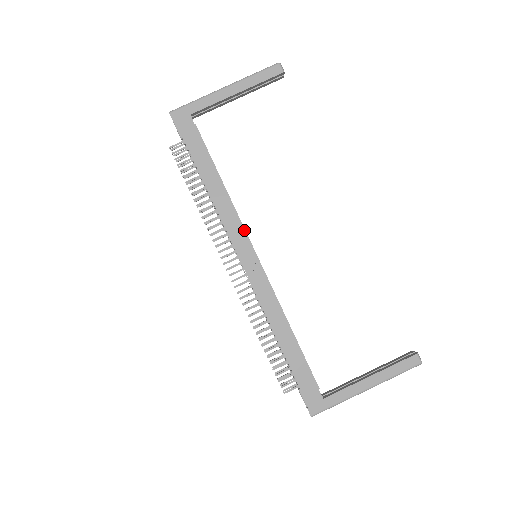
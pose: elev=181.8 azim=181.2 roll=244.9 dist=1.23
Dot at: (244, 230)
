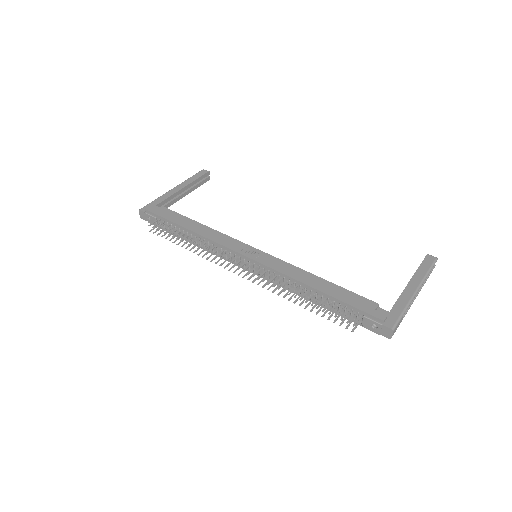
Dot at: (236, 240)
